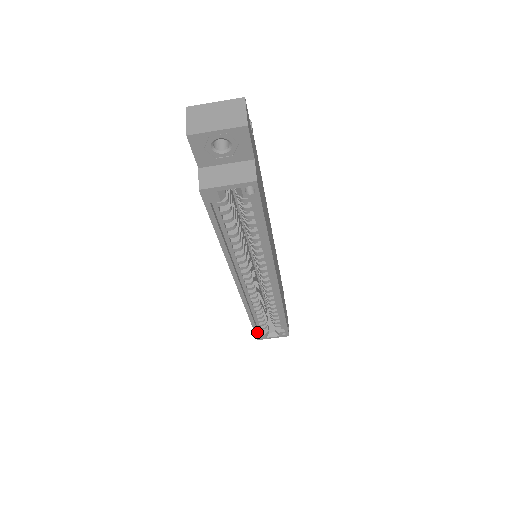
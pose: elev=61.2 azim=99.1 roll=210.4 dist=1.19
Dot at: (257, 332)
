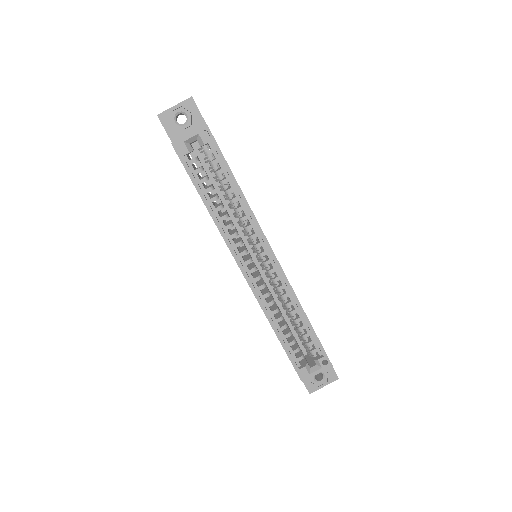
Dot at: (294, 363)
